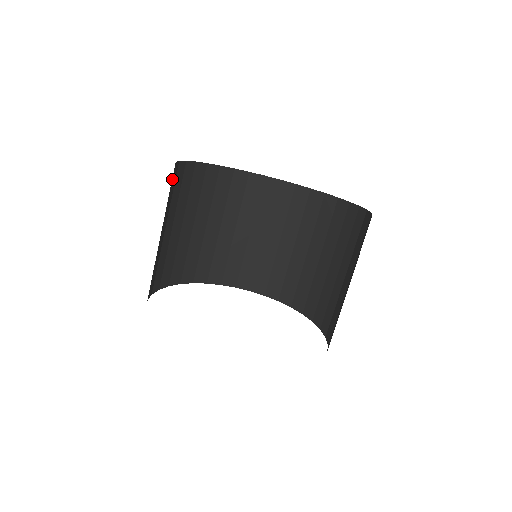
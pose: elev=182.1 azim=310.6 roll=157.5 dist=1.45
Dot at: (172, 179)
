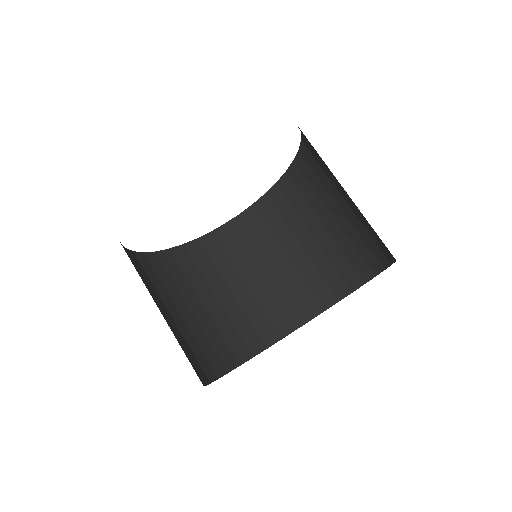
Dot at: occluded
